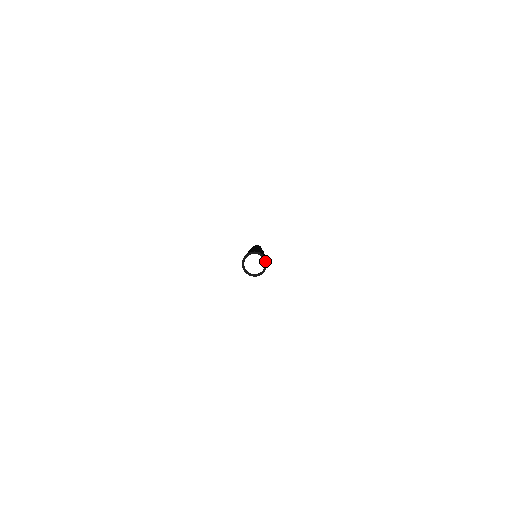
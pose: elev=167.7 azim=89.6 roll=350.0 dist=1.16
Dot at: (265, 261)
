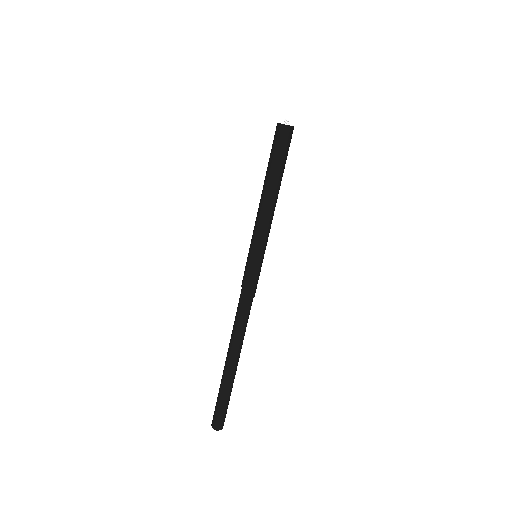
Dot at: occluded
